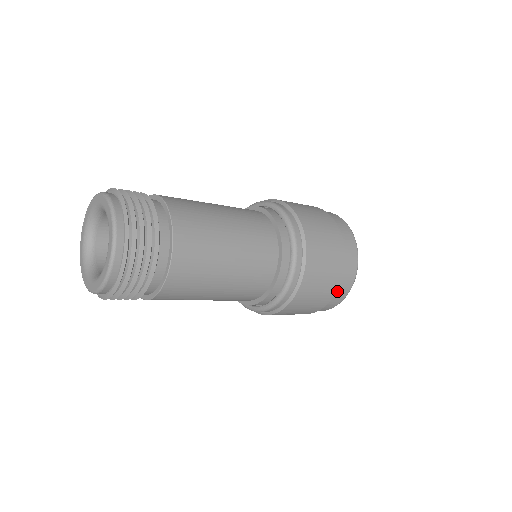
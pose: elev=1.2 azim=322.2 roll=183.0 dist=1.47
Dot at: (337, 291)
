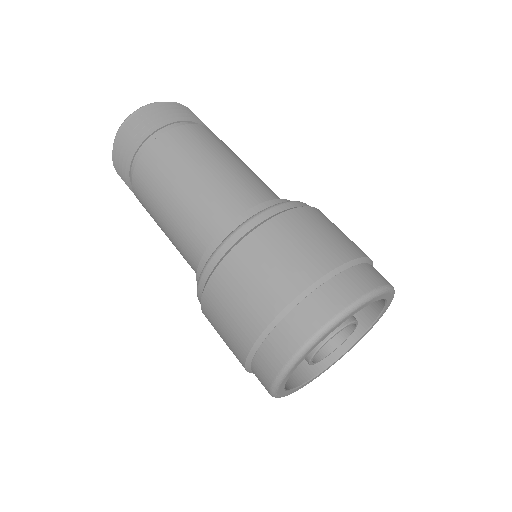
Dot at: (266, 342)
